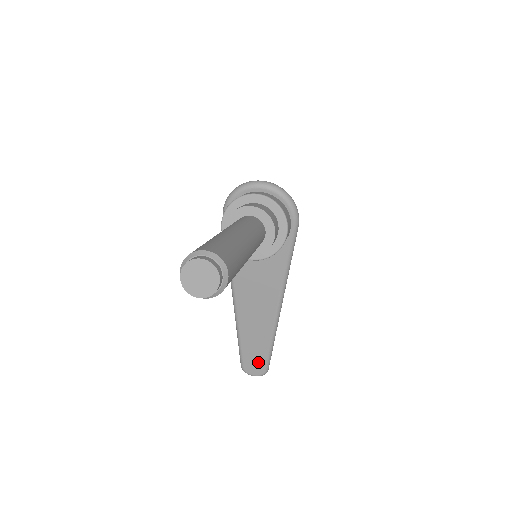
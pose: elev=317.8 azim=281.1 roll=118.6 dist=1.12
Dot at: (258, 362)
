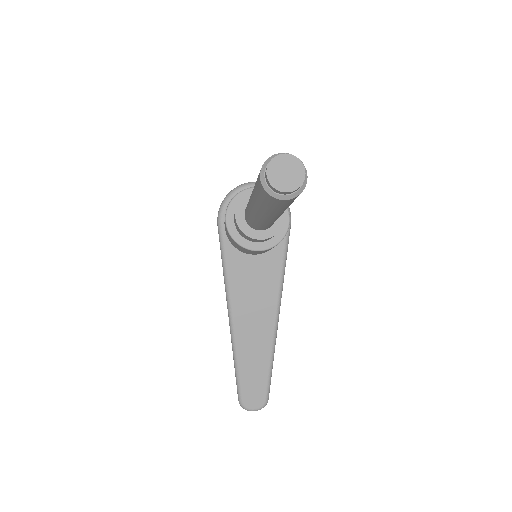
Dot at: (258, 390)
